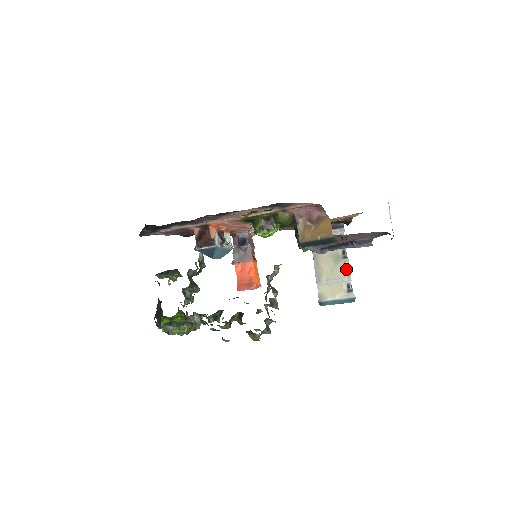
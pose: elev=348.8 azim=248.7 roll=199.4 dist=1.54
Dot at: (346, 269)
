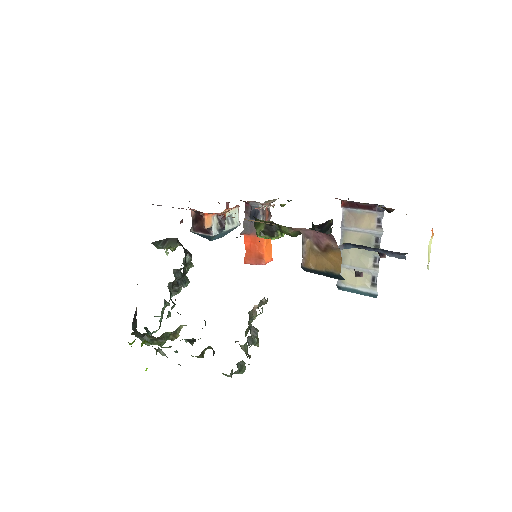
Dot at: (375, 260)
